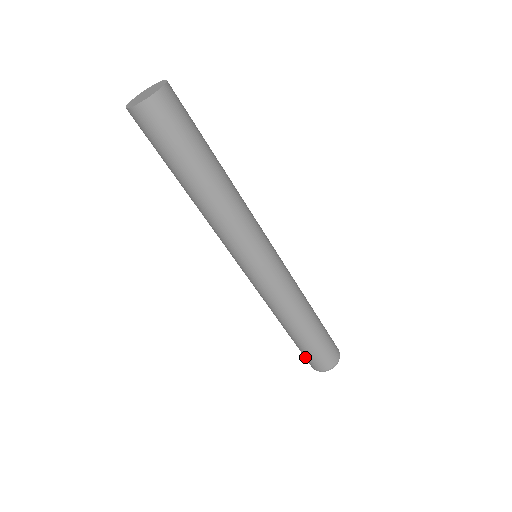
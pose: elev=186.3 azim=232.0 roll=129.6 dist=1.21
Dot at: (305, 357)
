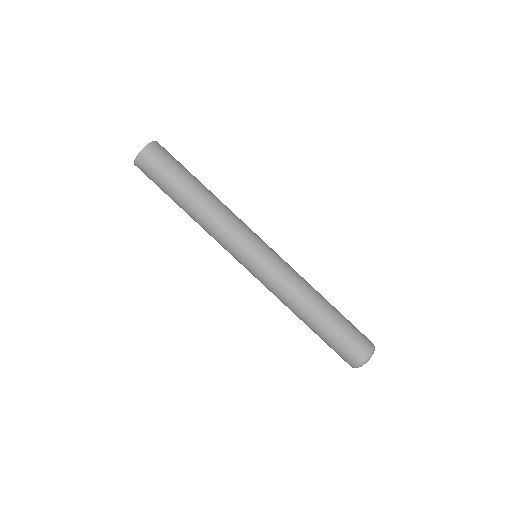
Dot at: (337, 353)
